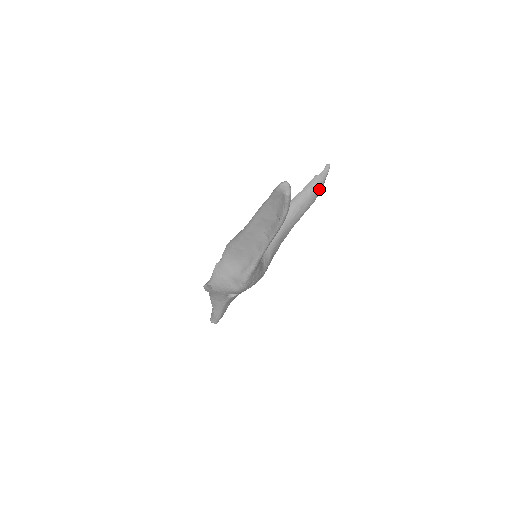
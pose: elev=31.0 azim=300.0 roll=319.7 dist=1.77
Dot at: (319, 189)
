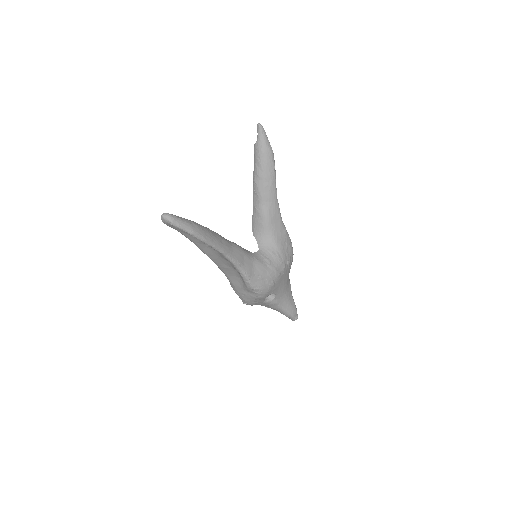
Dot at: (266, 154)
